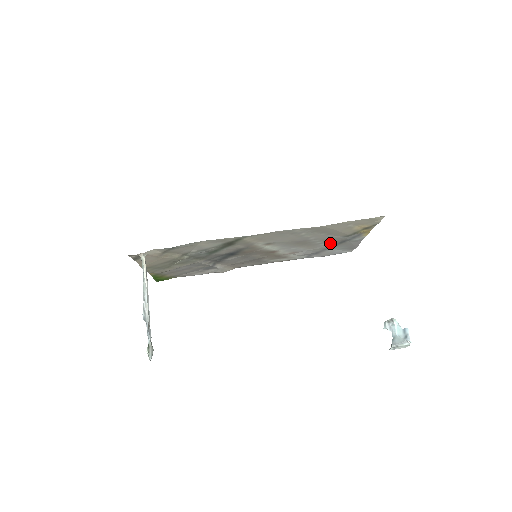
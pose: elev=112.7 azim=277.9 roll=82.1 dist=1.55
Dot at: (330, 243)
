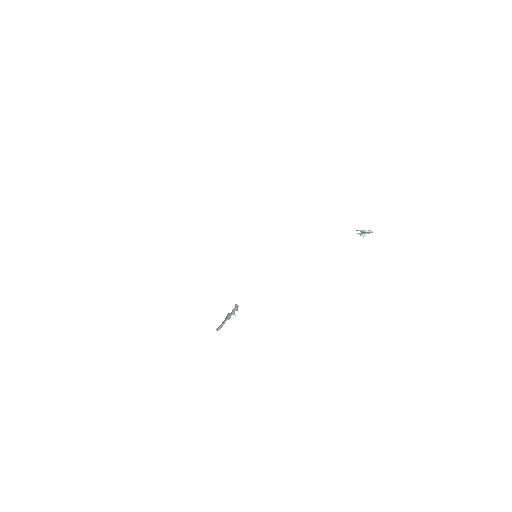
Dot at: occluded
